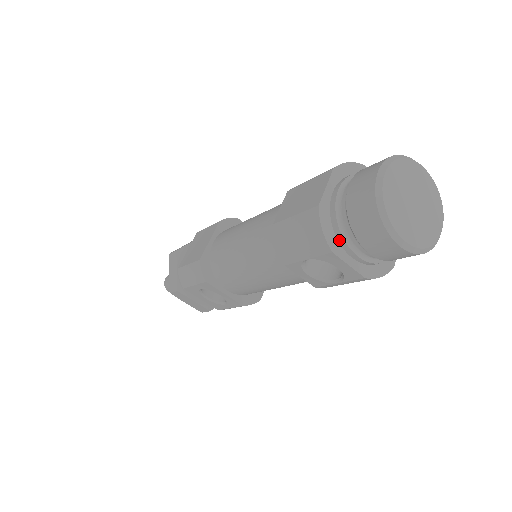
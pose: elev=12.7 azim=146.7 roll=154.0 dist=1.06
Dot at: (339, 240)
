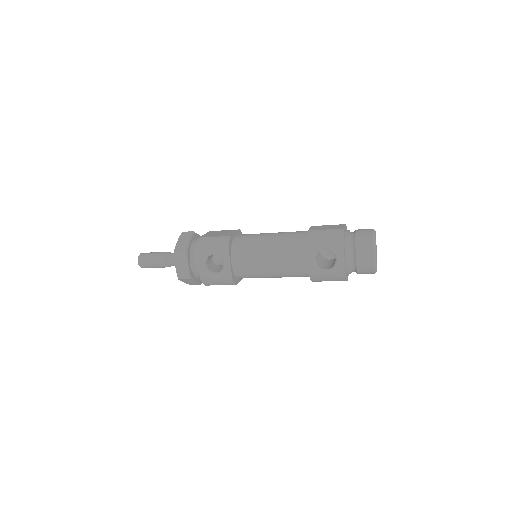
Dot at: (345, 247)
